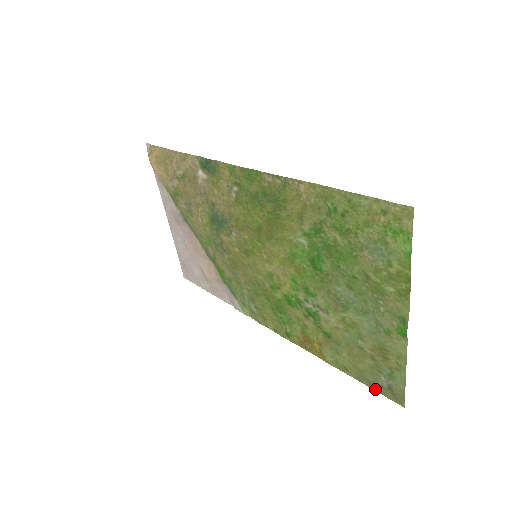
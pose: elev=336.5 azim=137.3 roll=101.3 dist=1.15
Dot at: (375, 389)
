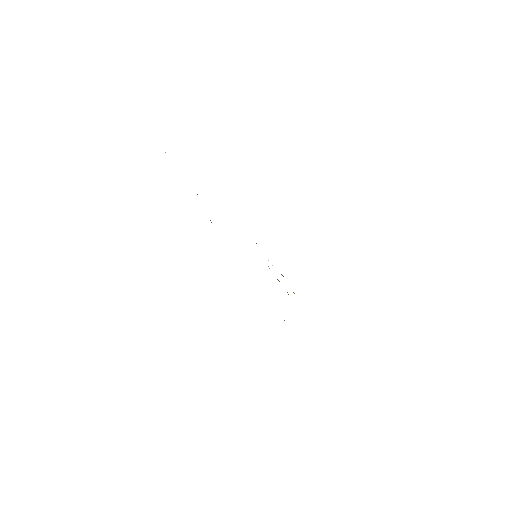
Dot at: occluded
